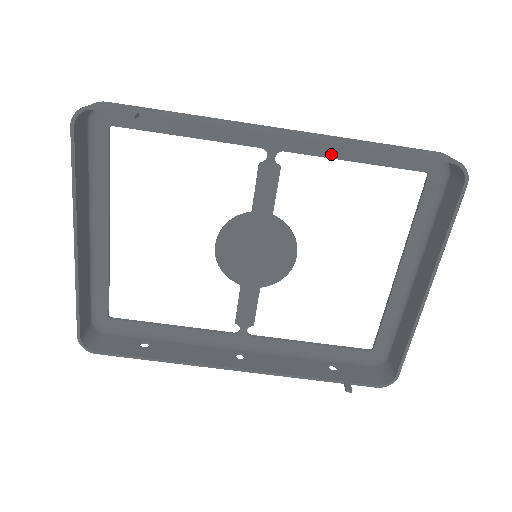
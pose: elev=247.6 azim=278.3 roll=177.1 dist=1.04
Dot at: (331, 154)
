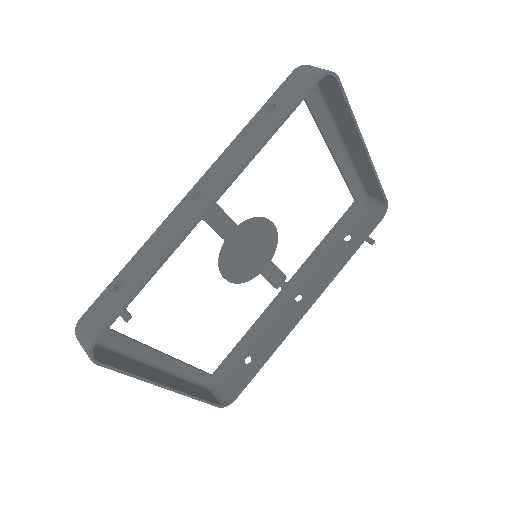
Dot at: occluded
